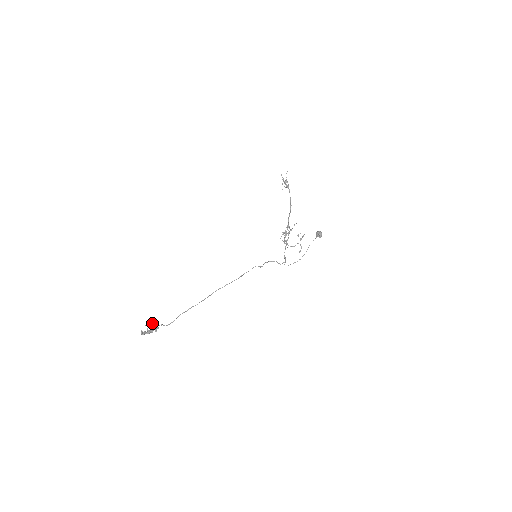
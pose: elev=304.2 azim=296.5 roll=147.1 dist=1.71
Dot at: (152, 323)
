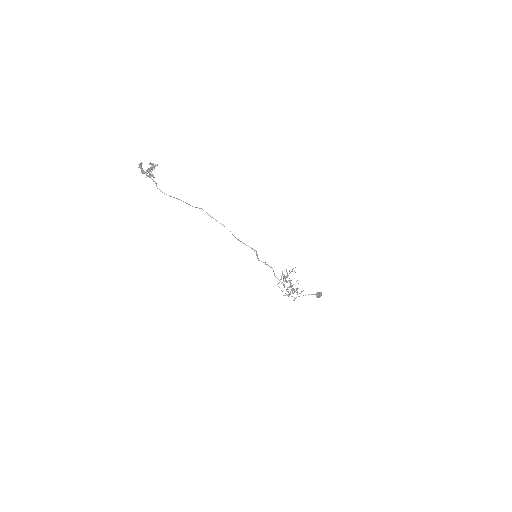
Dot at: occluded
